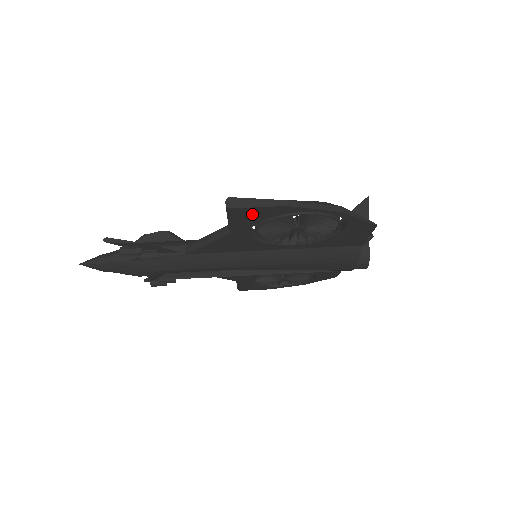
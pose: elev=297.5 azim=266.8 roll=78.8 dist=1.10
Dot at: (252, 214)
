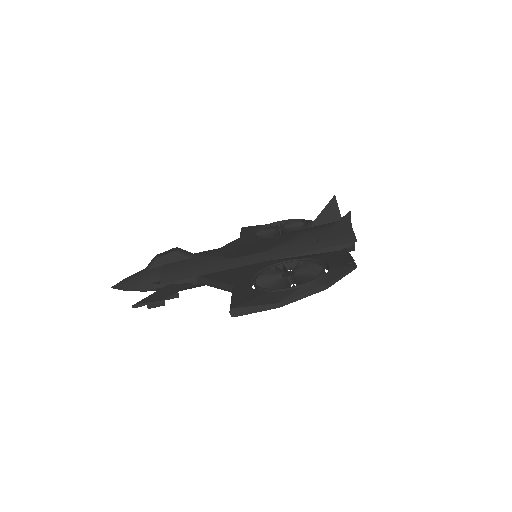
Dot at: occluded
